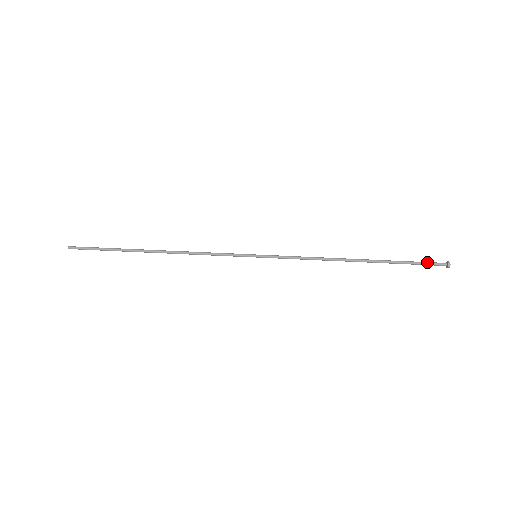
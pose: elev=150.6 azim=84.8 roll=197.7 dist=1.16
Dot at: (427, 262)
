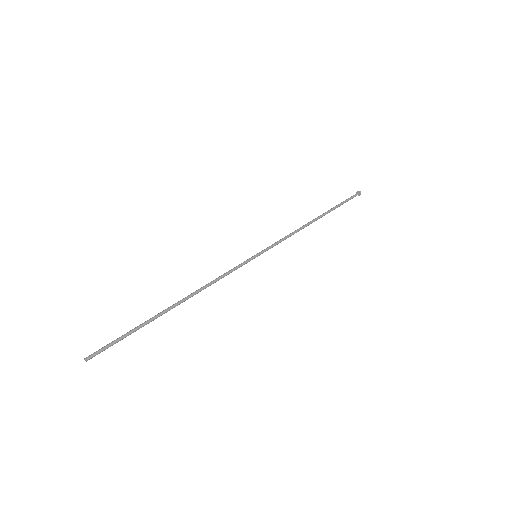
Dot at: occluded
